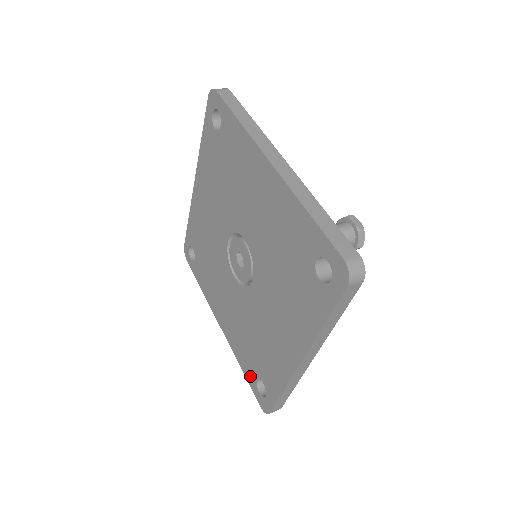
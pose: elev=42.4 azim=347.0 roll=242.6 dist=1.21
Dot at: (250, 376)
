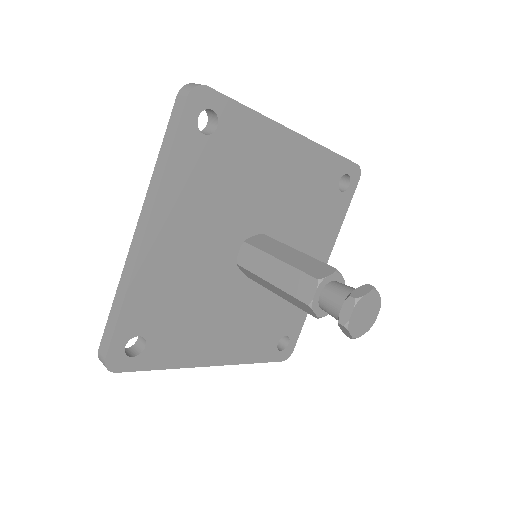
Dot at: occluded
